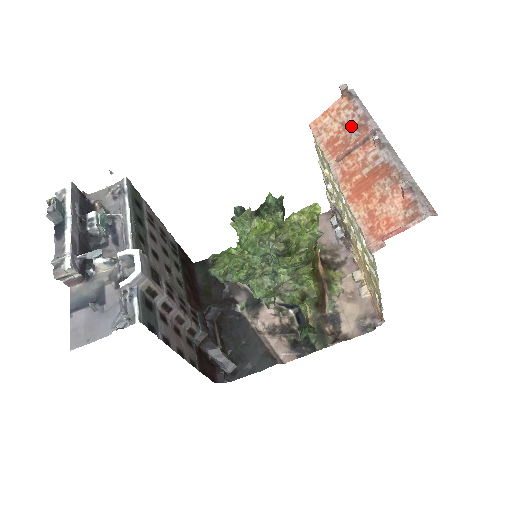
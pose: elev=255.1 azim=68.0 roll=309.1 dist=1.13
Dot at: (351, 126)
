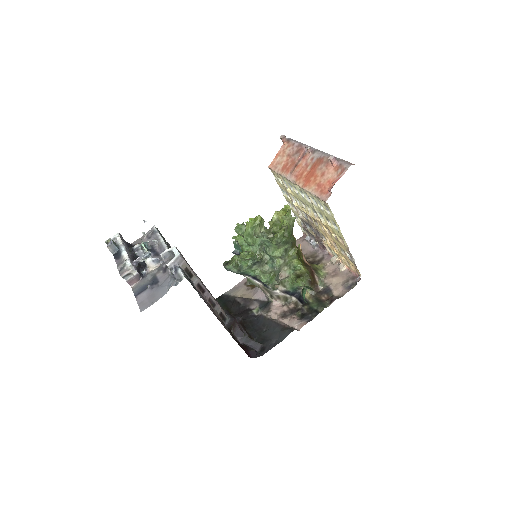
Dot at: (293, 153)
